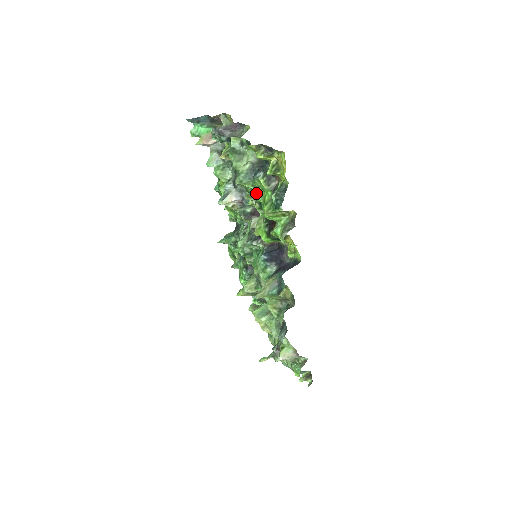
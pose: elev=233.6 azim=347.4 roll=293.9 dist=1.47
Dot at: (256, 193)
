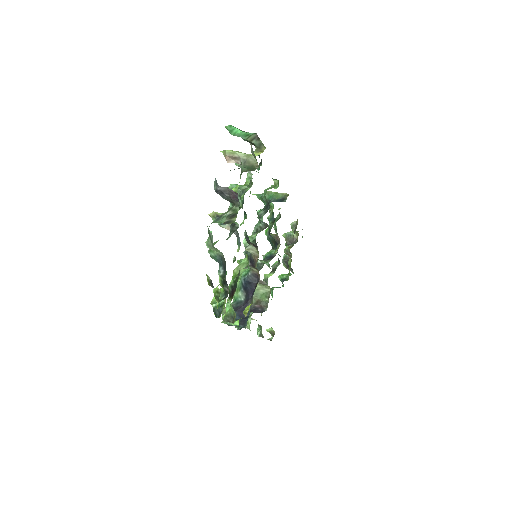
Dot at: occluded
